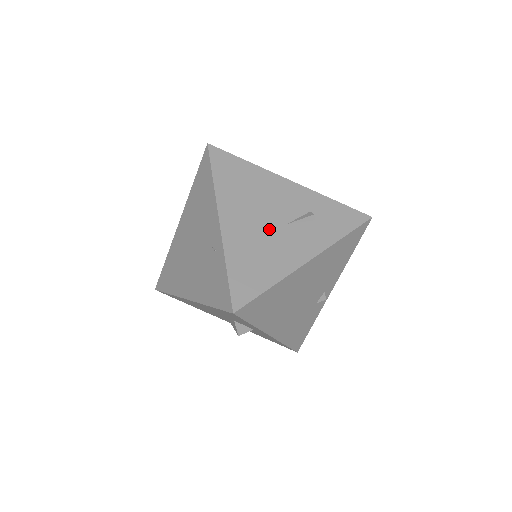
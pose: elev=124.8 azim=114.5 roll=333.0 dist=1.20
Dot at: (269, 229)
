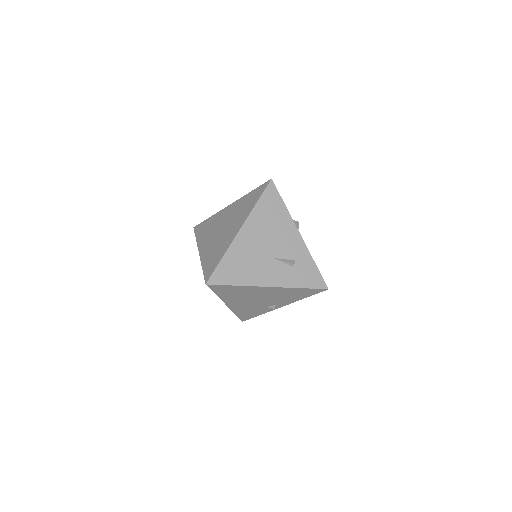
Dot at: (263, 254)
